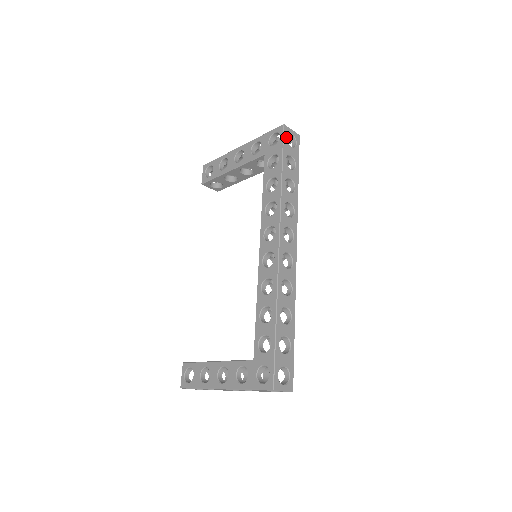
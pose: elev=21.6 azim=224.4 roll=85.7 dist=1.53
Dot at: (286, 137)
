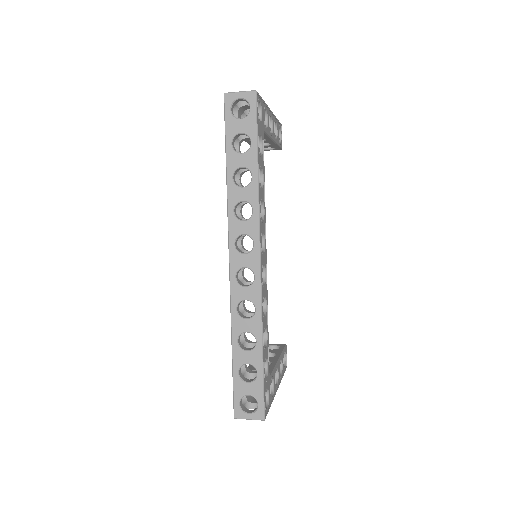
Dot at: (229, 110)
